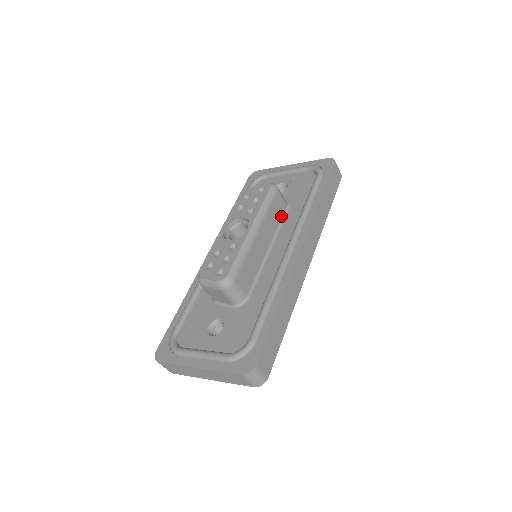
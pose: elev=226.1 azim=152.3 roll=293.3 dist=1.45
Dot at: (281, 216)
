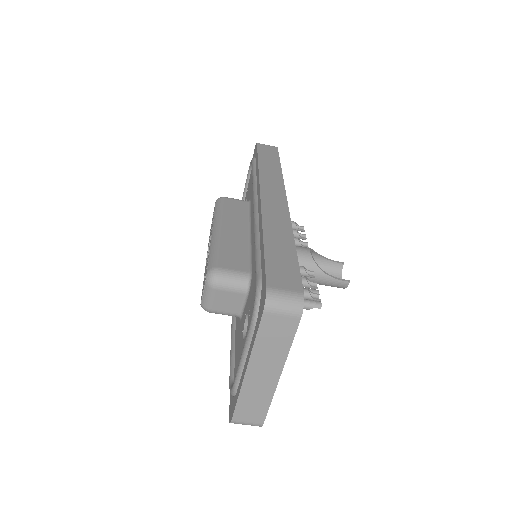
Dot at: (246, 210)
